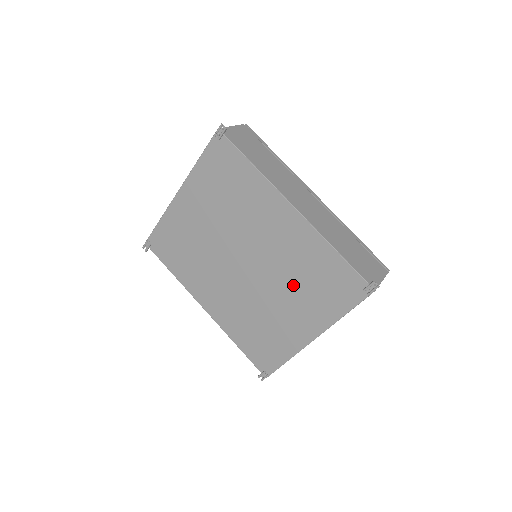
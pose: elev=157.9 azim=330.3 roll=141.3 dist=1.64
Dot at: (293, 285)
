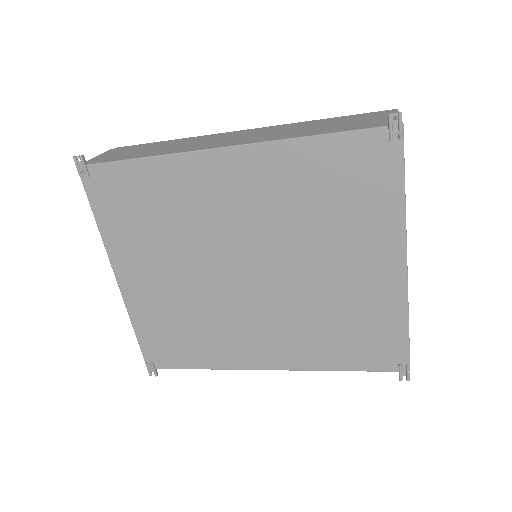
Dot at: (317, 232)
